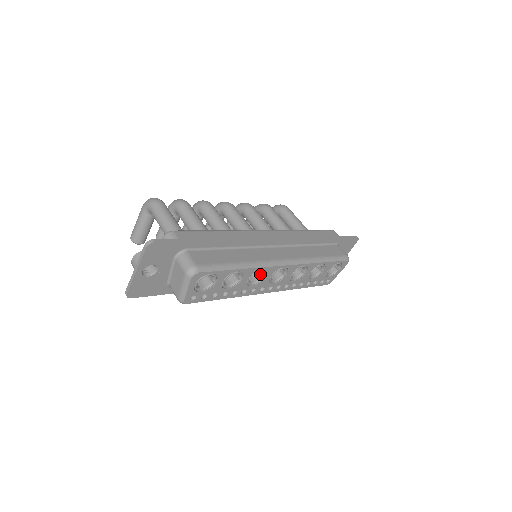
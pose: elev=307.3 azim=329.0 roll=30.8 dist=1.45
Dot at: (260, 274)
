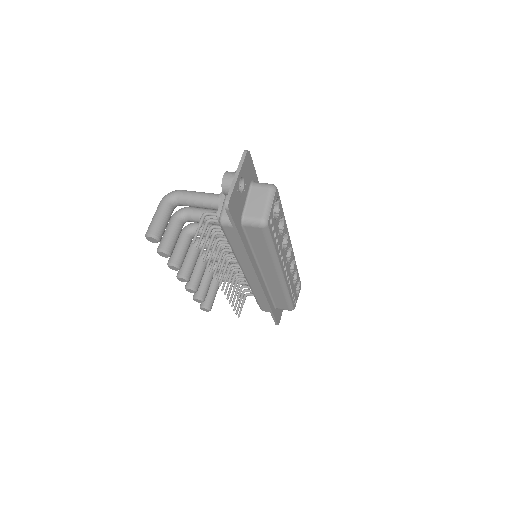
Dot at: occluded
